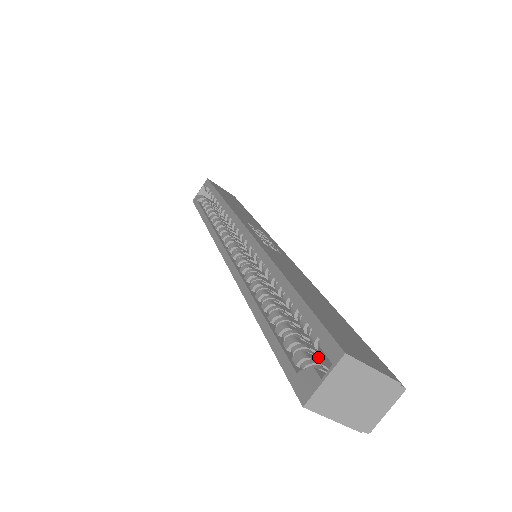
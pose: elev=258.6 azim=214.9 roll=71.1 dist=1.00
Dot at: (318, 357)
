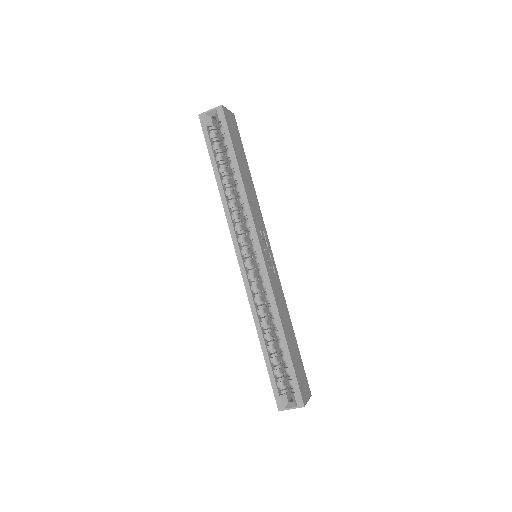
Dot at: (284, 373)
